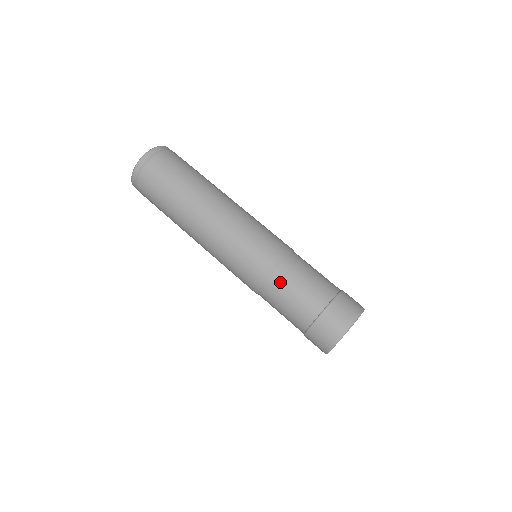
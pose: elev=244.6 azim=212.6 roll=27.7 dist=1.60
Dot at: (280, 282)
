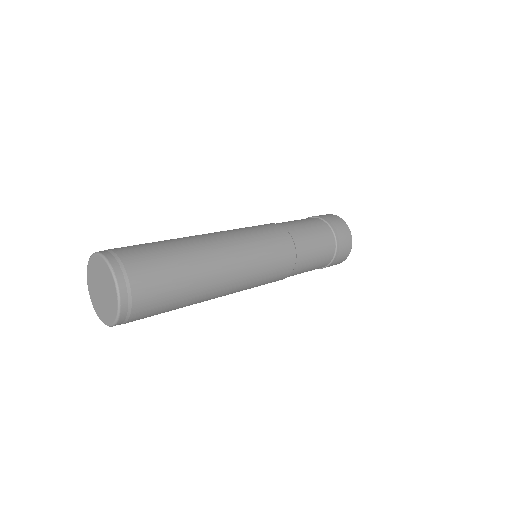
Dot at: occluded
